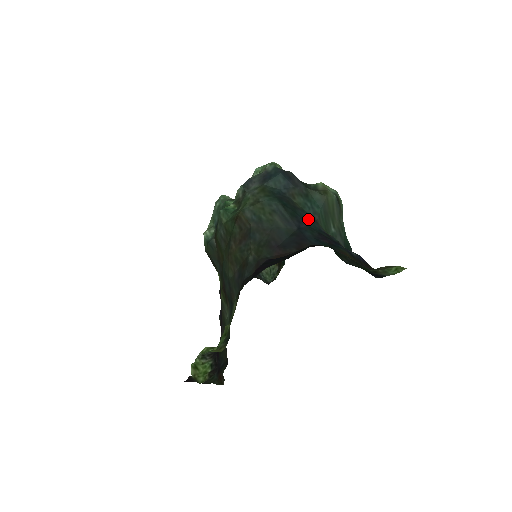
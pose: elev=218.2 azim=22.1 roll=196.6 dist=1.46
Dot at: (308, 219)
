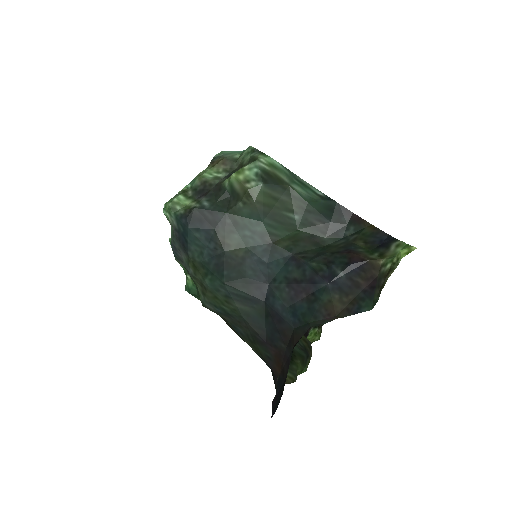
Dot at: (263, 259)
